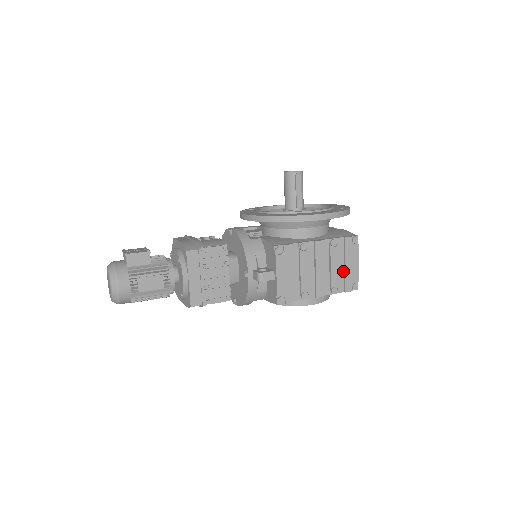
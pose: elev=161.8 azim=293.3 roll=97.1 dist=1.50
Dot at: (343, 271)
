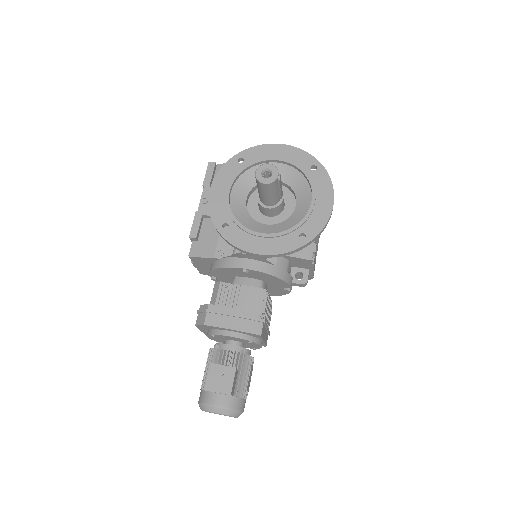
Dot at: occluded
